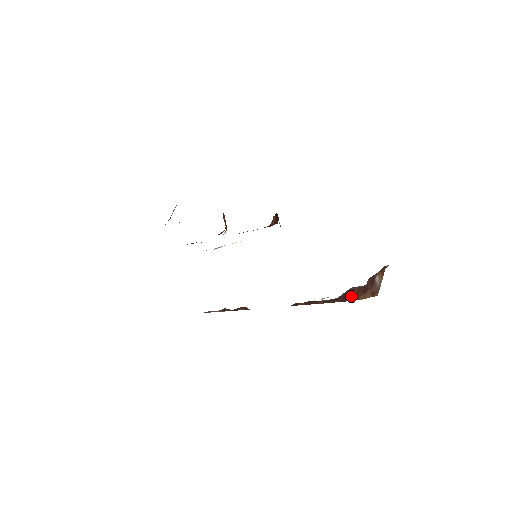
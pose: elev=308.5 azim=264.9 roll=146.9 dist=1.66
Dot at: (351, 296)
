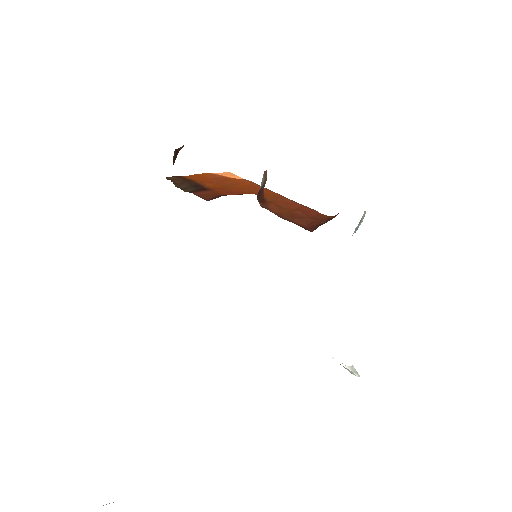
Dot at: occluded
